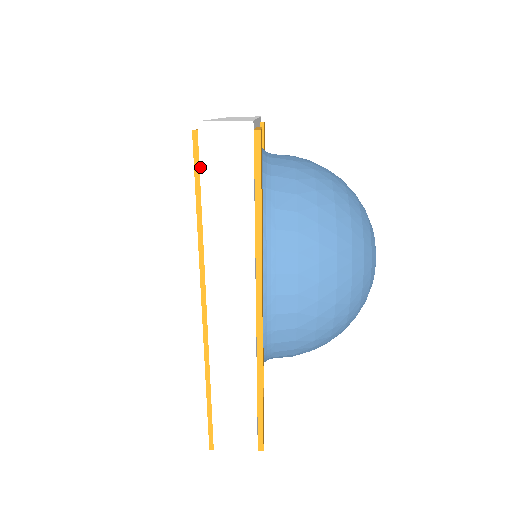
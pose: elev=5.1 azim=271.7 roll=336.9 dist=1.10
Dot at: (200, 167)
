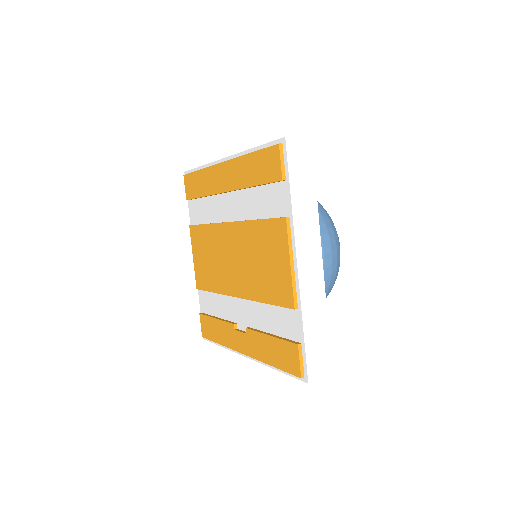
Dot at: occluded
